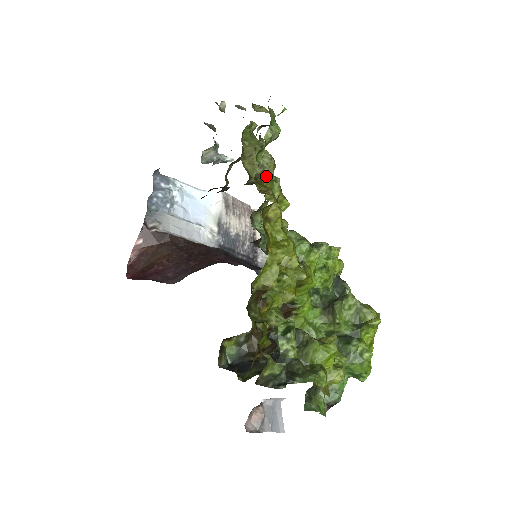
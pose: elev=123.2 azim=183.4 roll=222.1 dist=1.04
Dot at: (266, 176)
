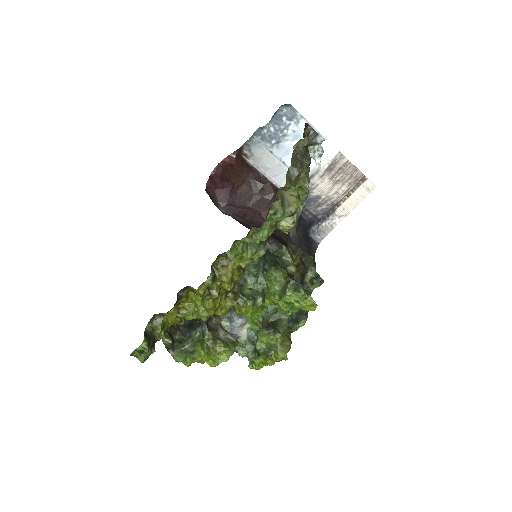
Dot at: (230, 258)
